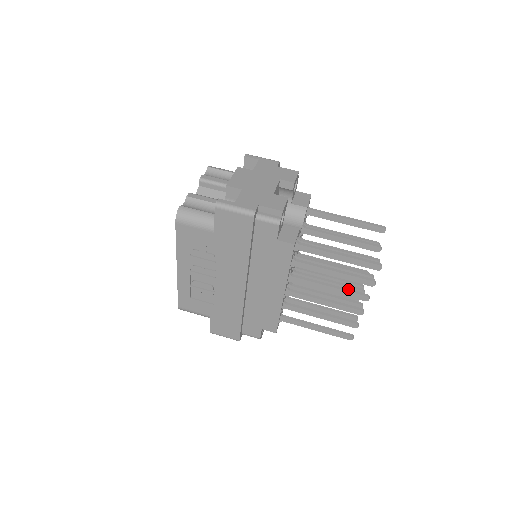
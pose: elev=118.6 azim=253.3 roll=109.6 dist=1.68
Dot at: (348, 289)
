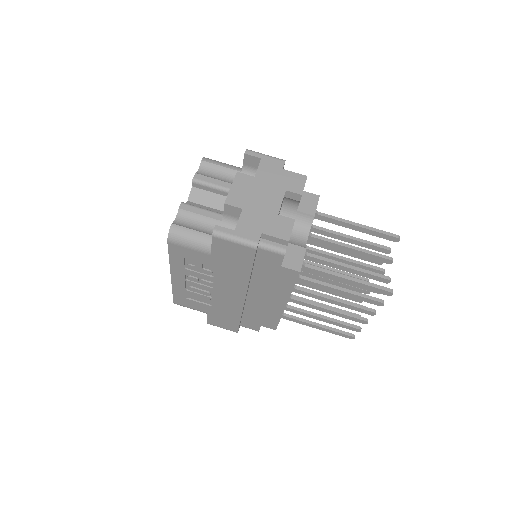
Dot at: (354, 303)
